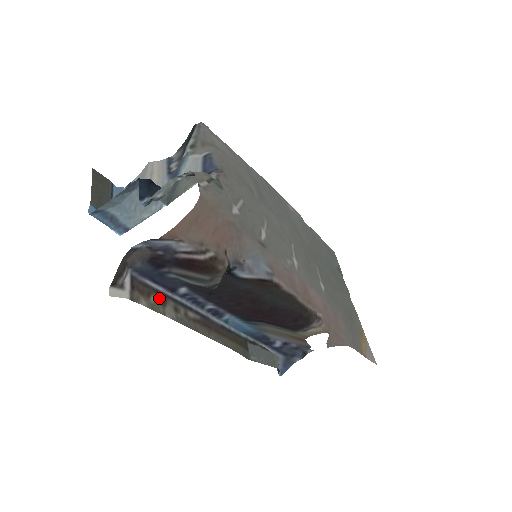
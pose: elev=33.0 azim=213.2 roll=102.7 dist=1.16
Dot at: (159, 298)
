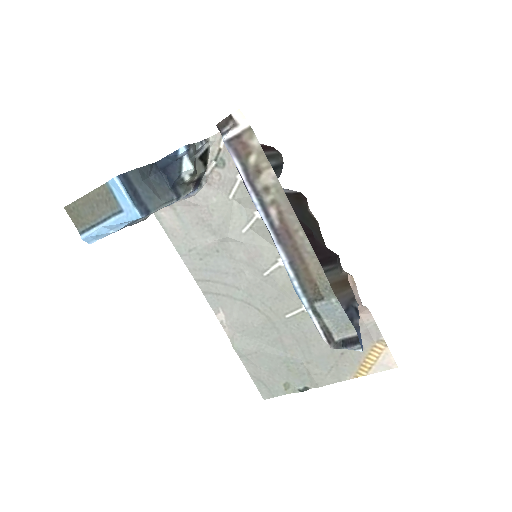
Dot at: (252, 168)
